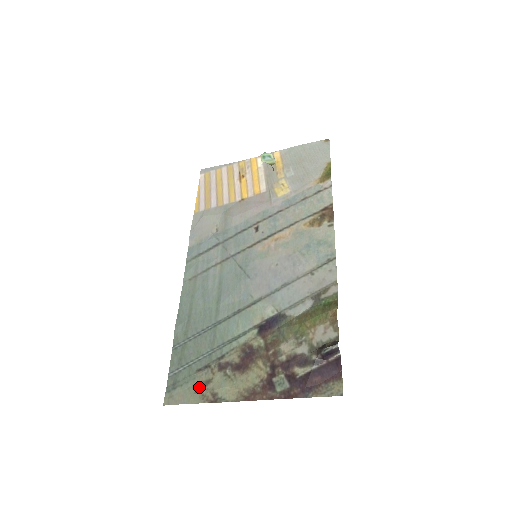
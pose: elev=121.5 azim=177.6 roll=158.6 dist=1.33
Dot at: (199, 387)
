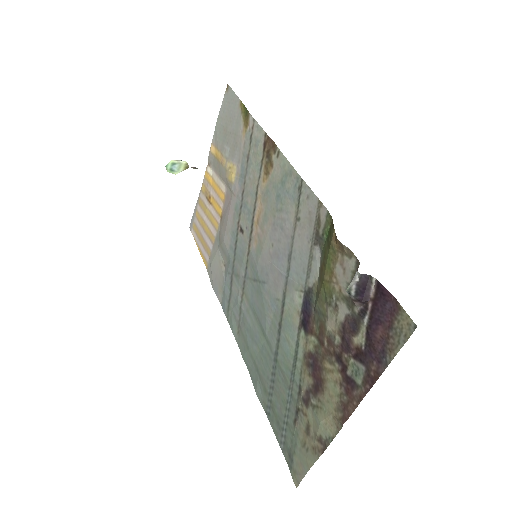
Dot at: (305, 441)
